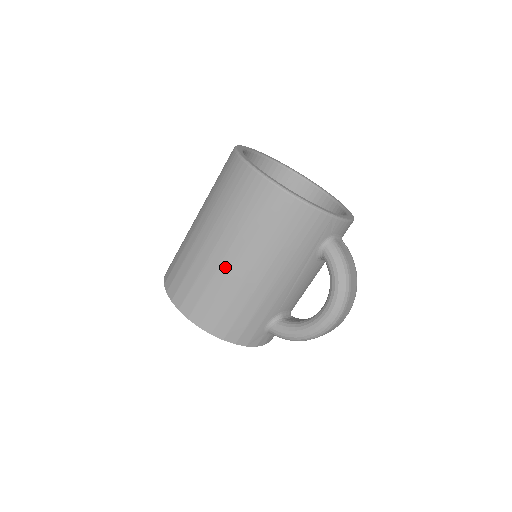
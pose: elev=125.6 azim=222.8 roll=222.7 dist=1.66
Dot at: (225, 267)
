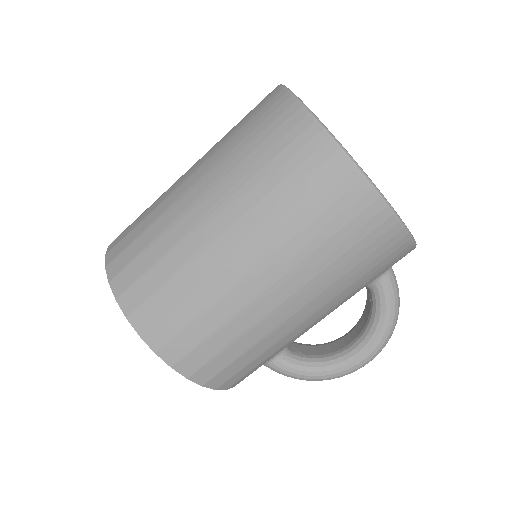
Dot at: (261, 305)
